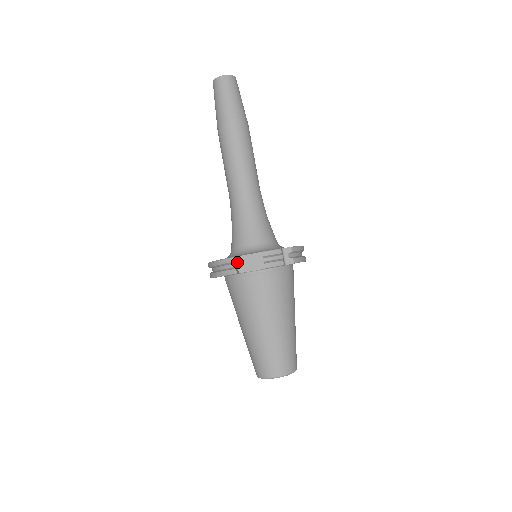
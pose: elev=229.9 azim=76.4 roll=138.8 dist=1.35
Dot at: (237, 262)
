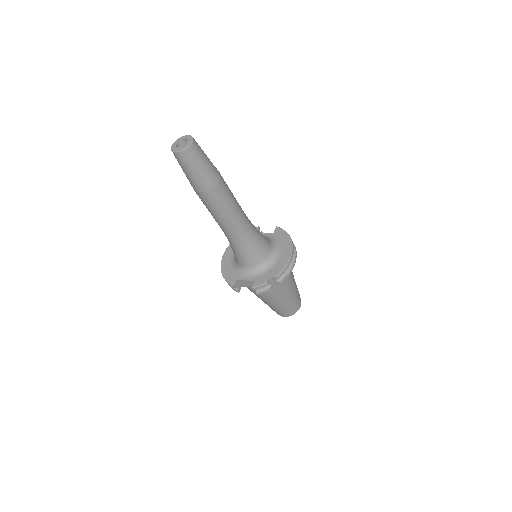
Dot at: (238, 282)
